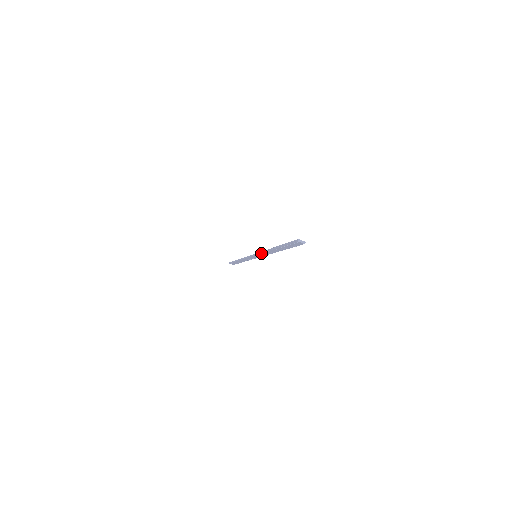
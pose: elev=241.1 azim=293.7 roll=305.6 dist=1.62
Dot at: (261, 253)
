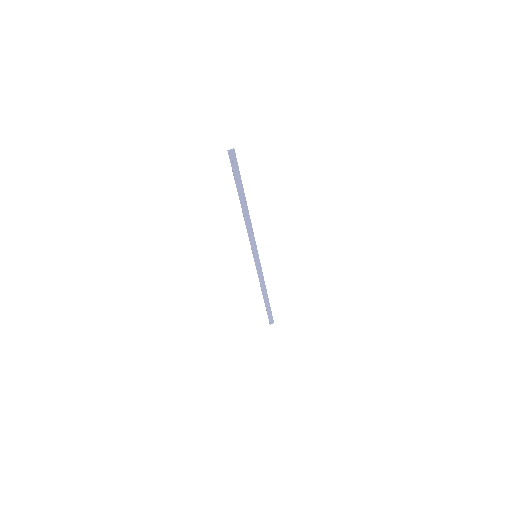
Dot at: (249, 237)
